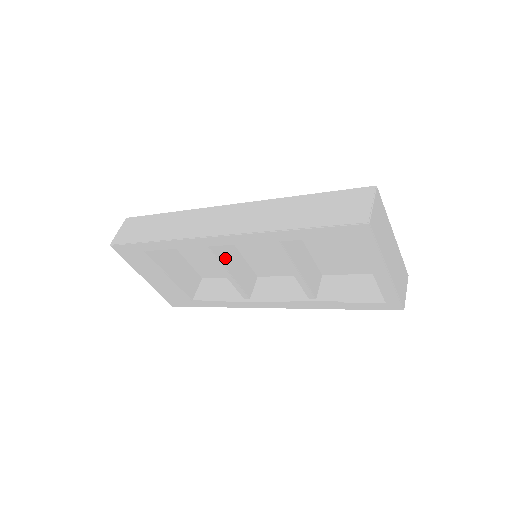
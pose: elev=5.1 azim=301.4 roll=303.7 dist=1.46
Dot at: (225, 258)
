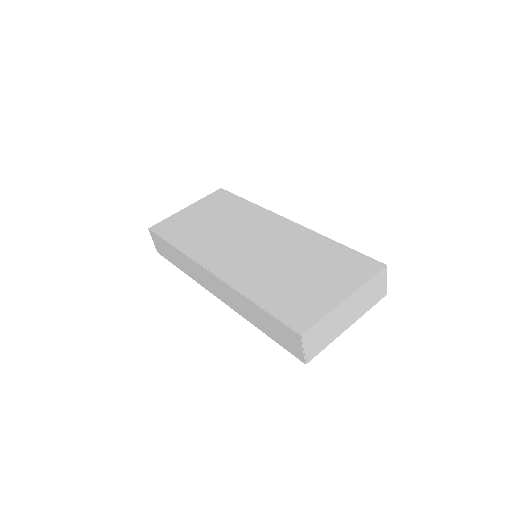
Dot at: occluded
